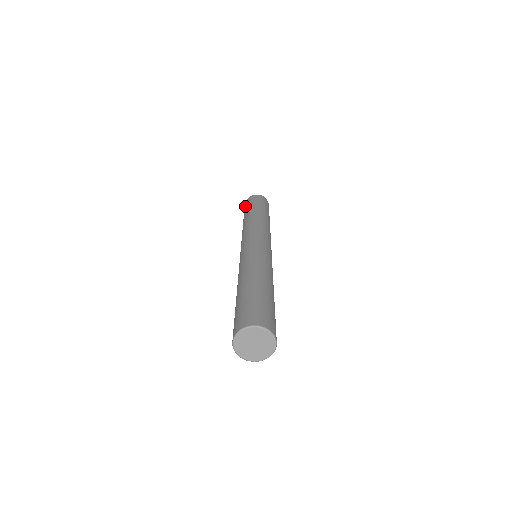
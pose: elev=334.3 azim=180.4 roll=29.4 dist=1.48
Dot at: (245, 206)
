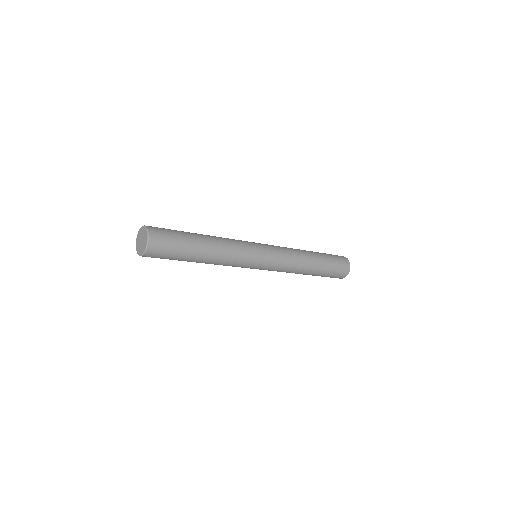
Dot at: occluded
